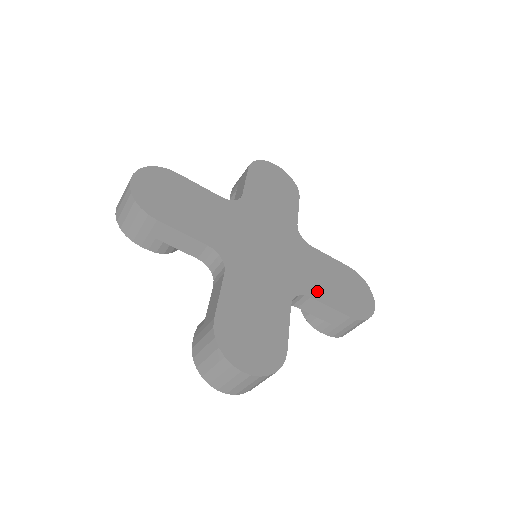
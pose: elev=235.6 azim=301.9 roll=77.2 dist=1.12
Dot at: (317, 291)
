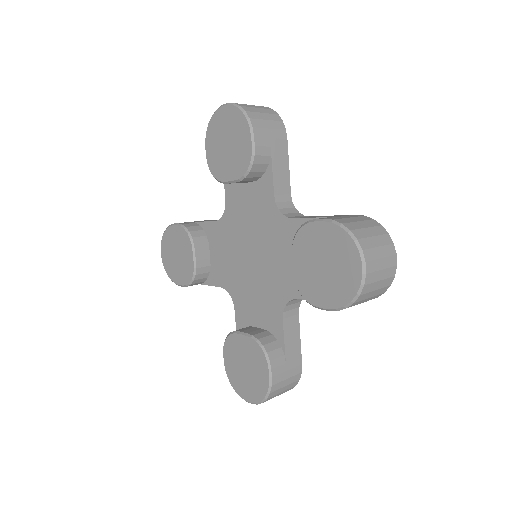
Dot at: occluded
